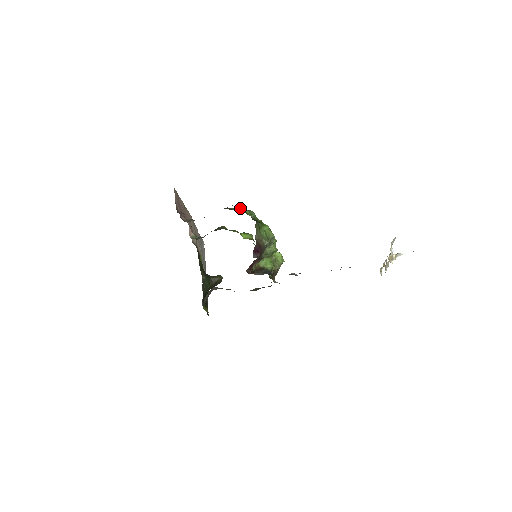
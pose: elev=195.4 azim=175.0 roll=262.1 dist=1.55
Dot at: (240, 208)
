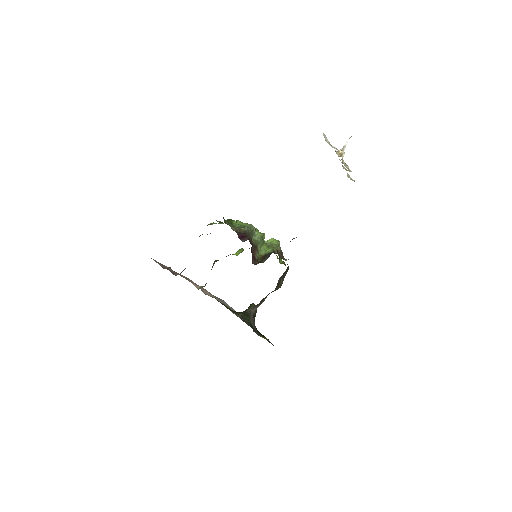
Dot at: occluded
